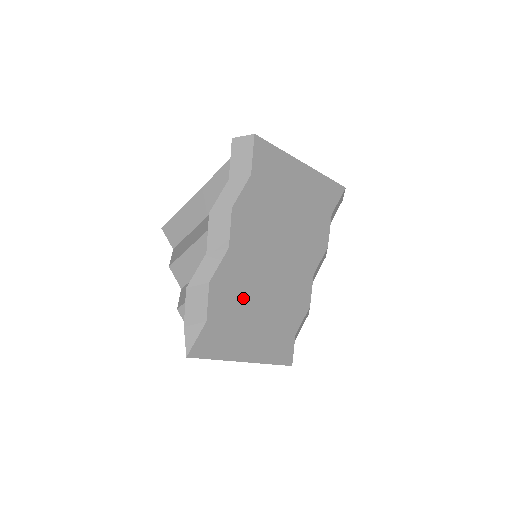
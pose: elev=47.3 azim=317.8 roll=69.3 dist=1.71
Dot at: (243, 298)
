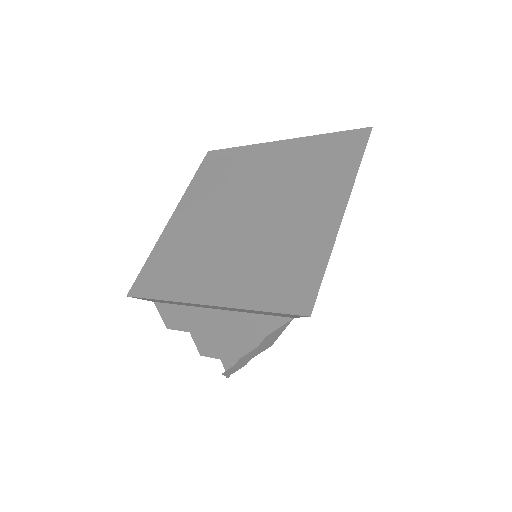
Dot at: occluded
